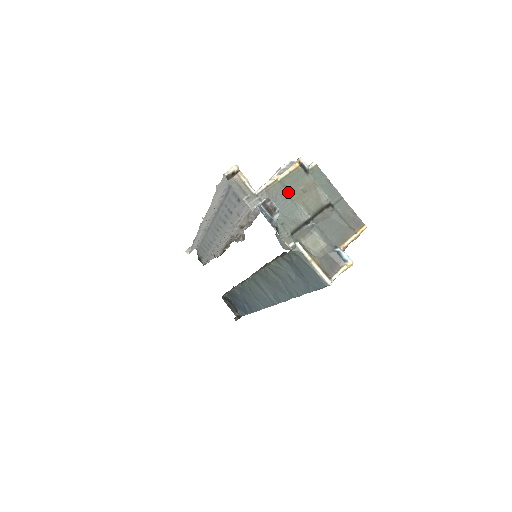
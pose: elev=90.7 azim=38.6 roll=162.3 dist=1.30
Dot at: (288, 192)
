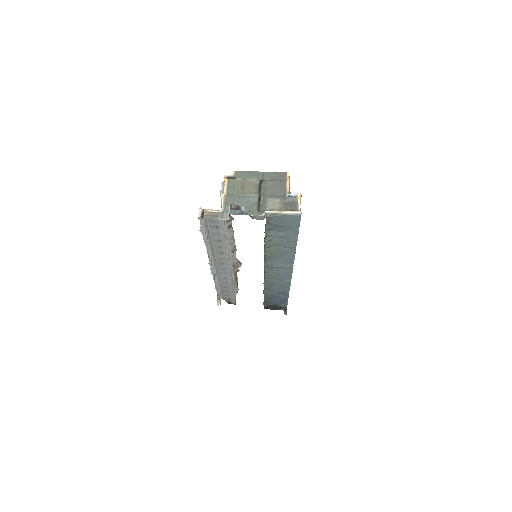
Dot at: (236, 195)
